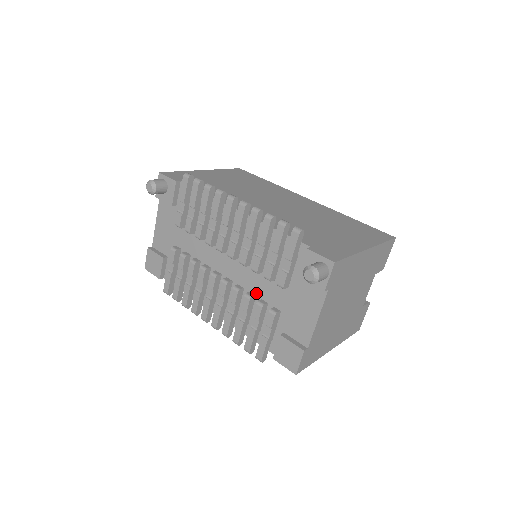
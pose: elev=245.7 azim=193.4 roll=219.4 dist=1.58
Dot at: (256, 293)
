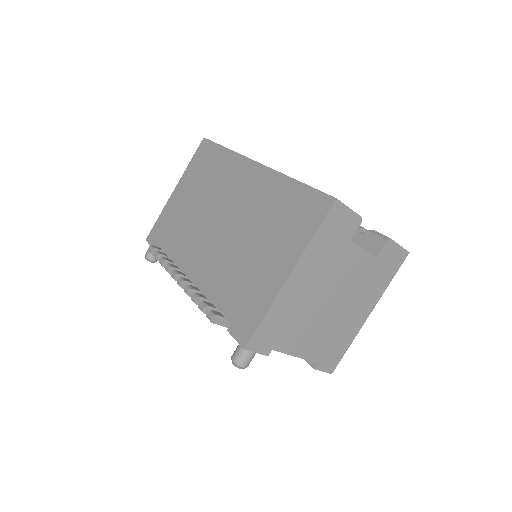
Dot at: occluded
